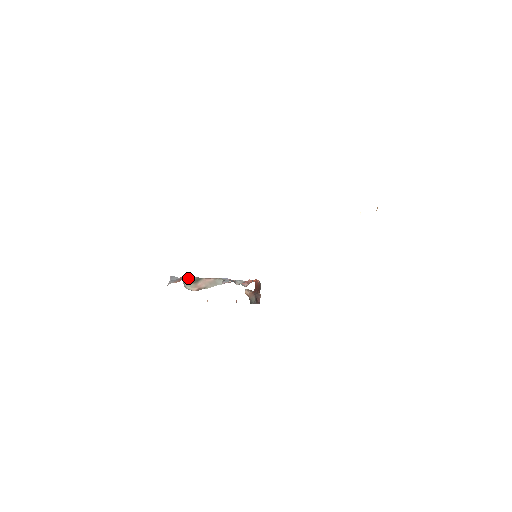
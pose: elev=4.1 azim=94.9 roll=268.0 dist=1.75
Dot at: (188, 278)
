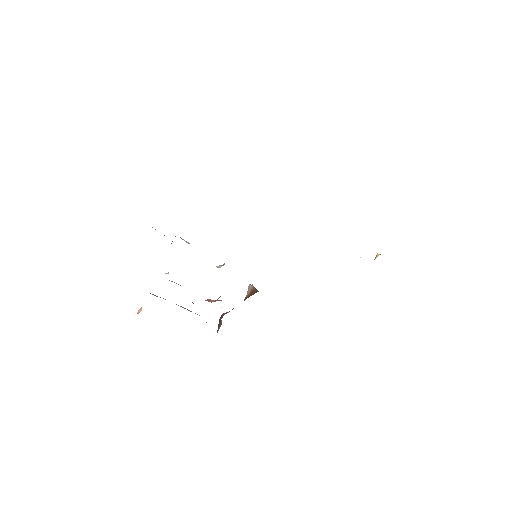
Dot at: occluded
